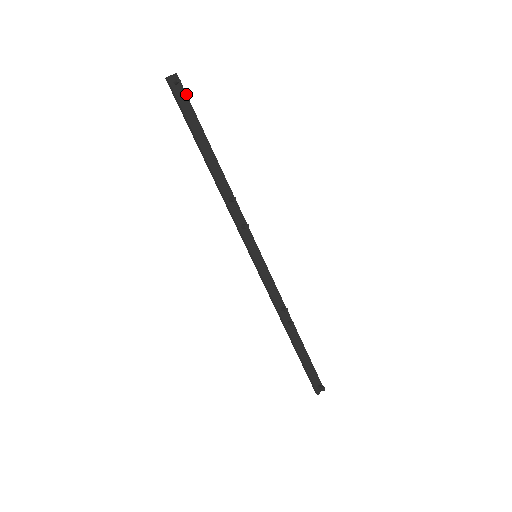
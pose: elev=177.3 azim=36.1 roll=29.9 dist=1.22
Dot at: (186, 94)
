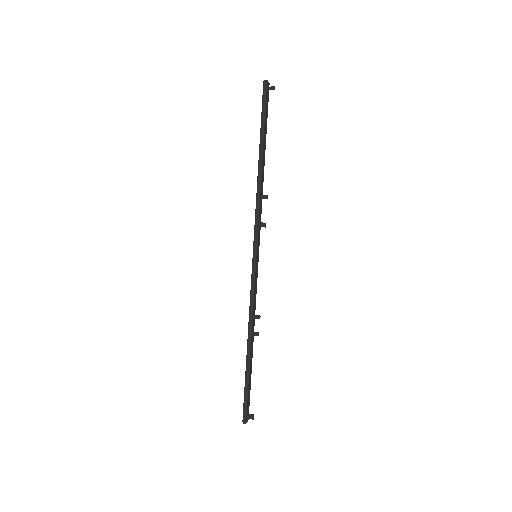
Dot at: (268, 101)
